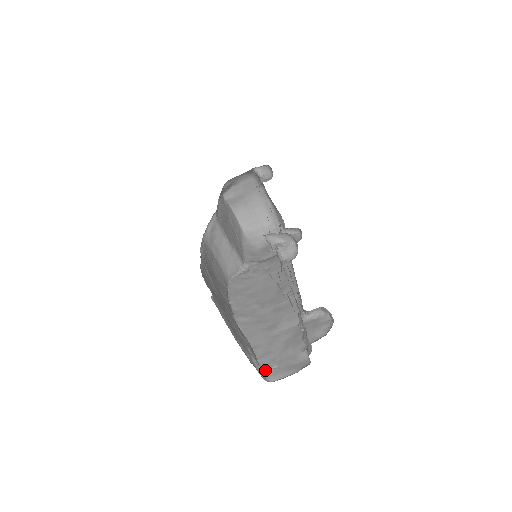
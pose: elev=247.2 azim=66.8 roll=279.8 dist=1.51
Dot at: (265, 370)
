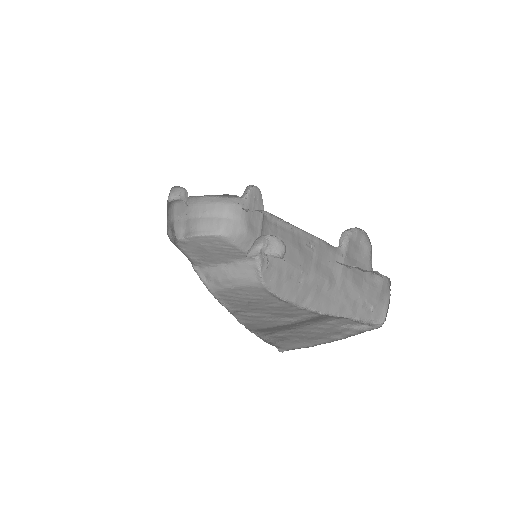
Dot at: (369, 319)
